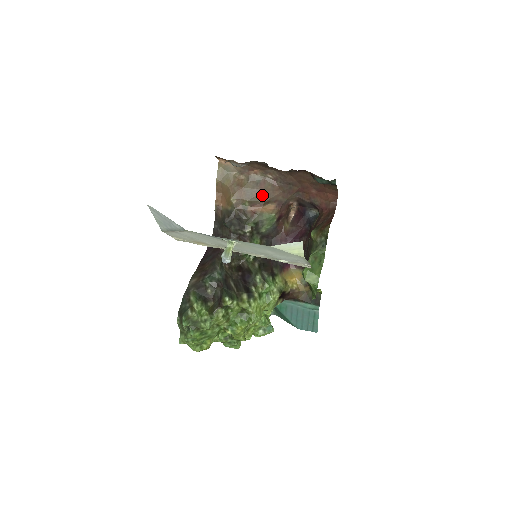
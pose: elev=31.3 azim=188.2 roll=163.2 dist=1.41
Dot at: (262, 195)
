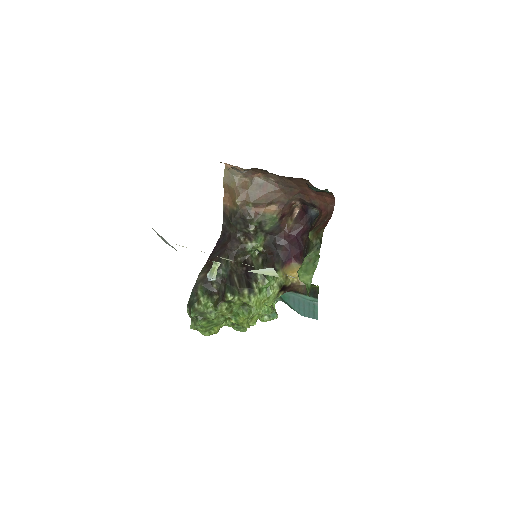
Dot at: (265, 197)
